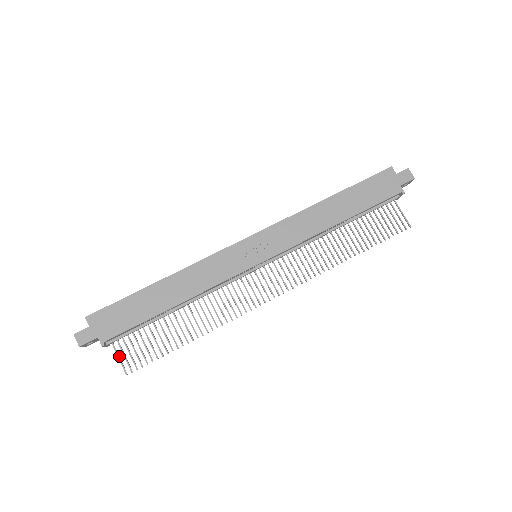
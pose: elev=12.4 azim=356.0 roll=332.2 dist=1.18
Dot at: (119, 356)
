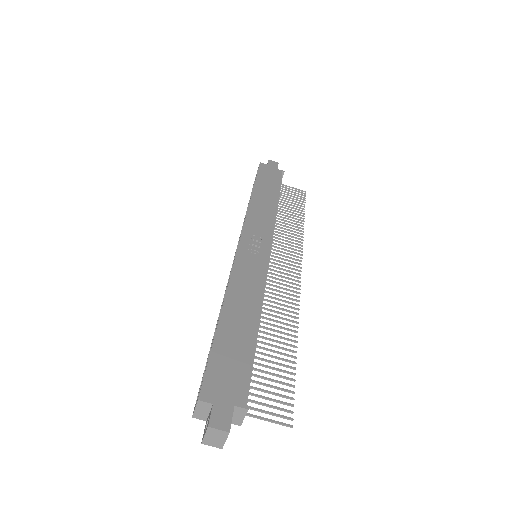
Dot at: (263, 419)
